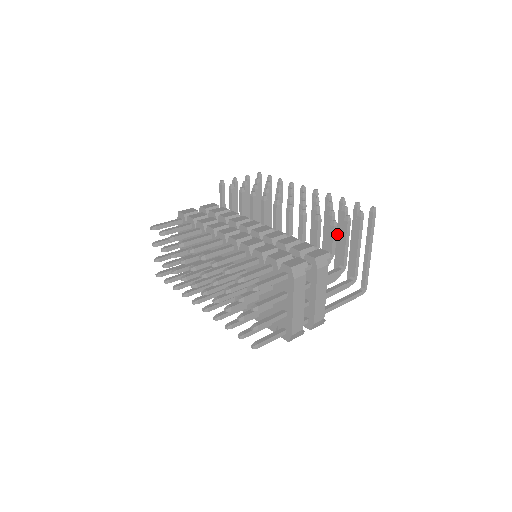
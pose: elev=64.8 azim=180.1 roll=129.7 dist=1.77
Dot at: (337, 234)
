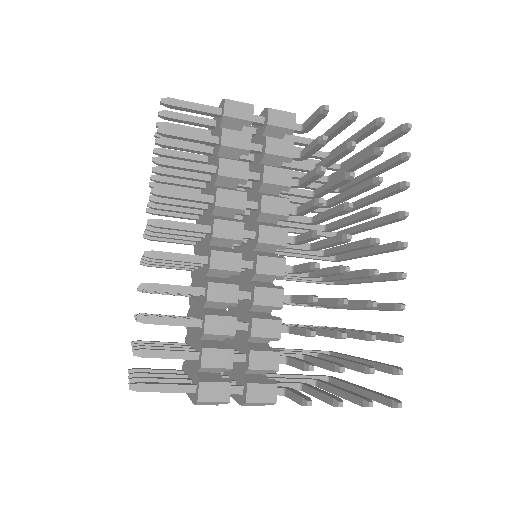
Dot at: occluded
